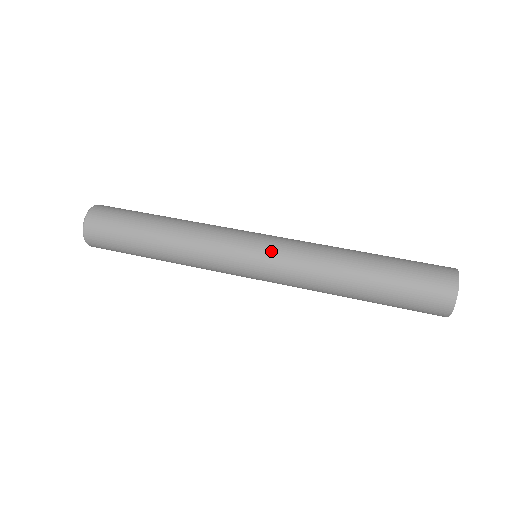
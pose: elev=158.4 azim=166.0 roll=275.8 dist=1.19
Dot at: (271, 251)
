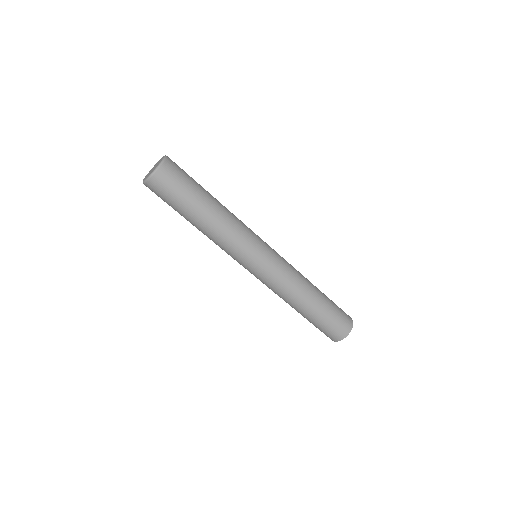
Dot at: (276, 257)
